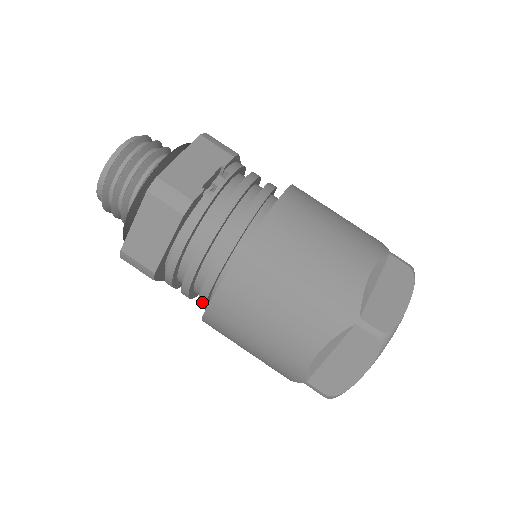
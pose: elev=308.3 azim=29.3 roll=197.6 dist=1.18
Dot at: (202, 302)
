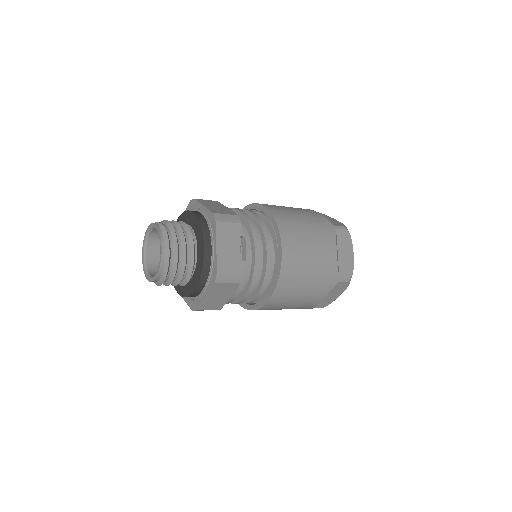
Dot at: occluded
